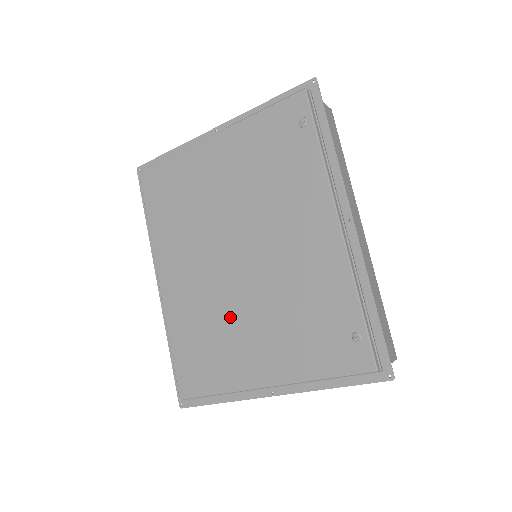
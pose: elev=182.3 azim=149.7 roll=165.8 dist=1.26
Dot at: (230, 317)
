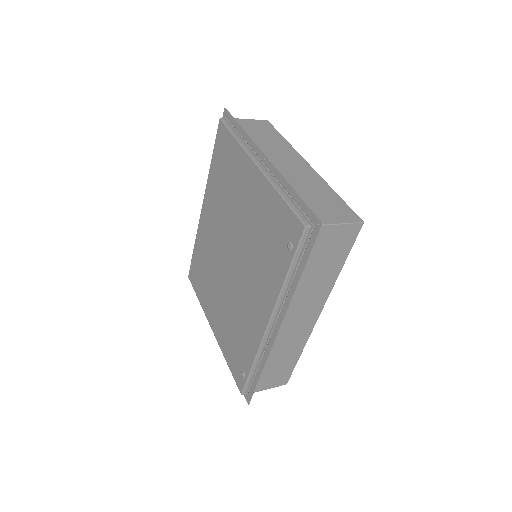
Dot at: (215, 280)
